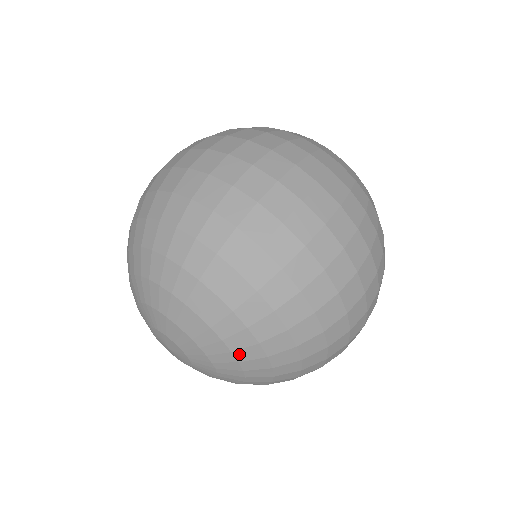
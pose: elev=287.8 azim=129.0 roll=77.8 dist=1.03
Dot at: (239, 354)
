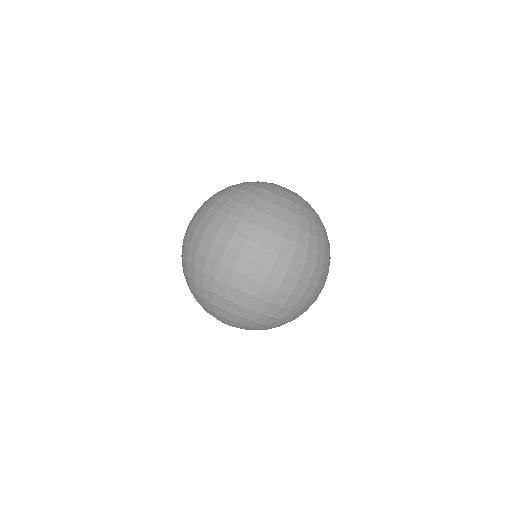
Dot at: (256, 328)
